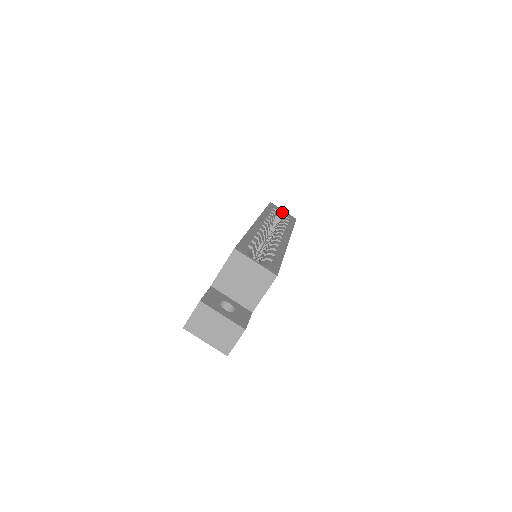
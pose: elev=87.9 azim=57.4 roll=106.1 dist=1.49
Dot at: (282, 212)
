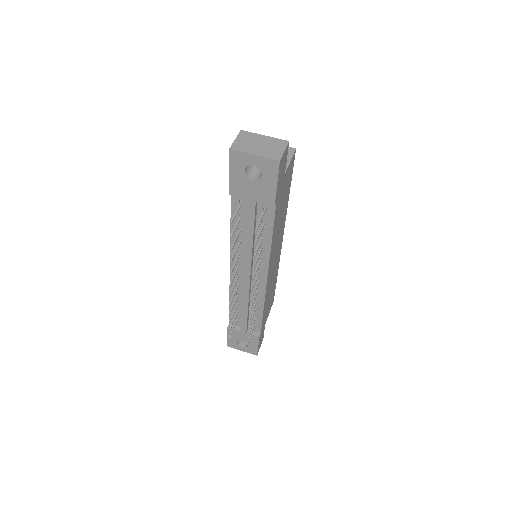
Dot at: occluded
